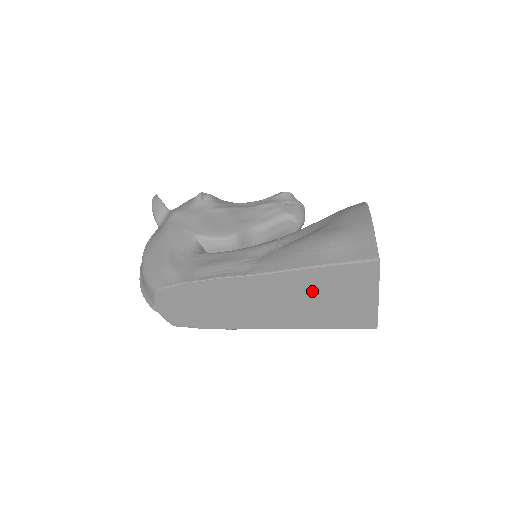
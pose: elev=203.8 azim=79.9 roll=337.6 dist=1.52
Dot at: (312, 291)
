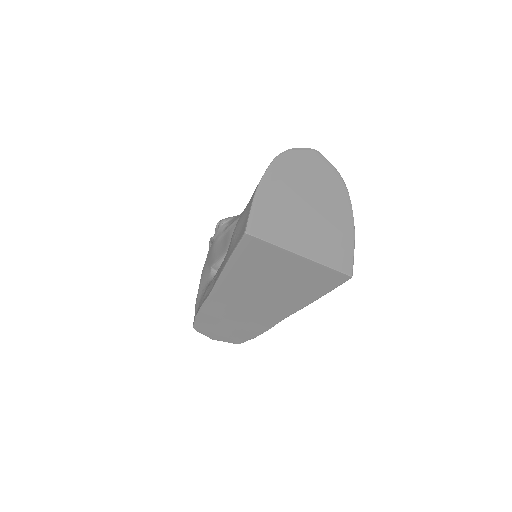
Dot at: (255, 281)
